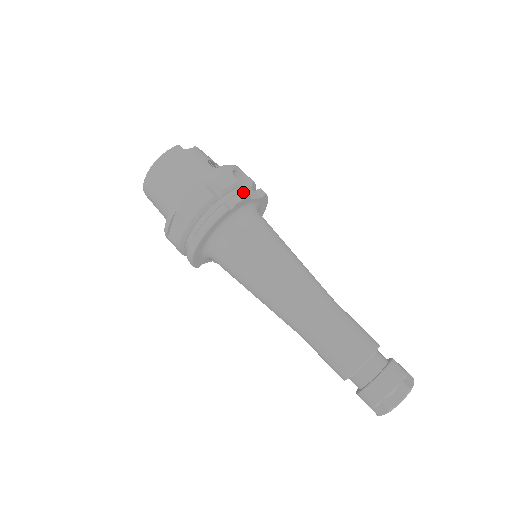
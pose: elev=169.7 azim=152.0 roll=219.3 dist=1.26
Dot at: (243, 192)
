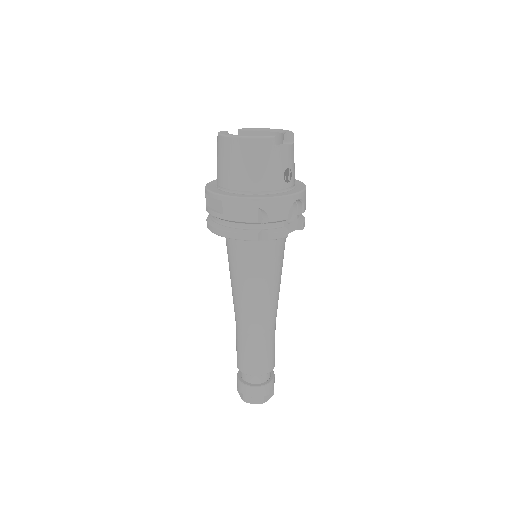
Dot at: (282, 233)
